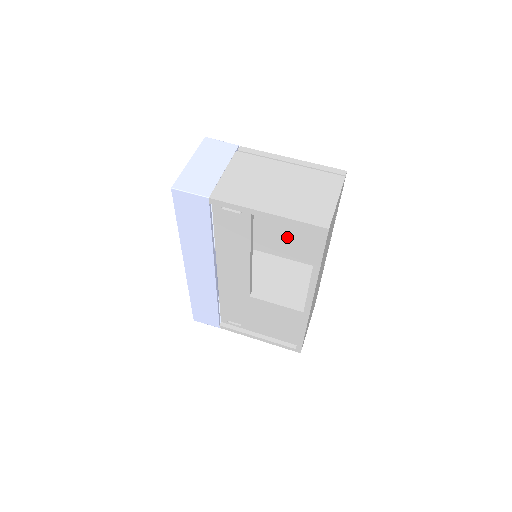
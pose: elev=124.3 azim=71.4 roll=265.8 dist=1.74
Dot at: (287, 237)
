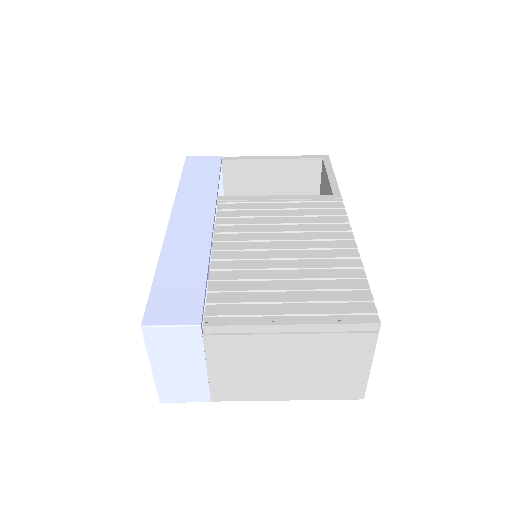
Dot at: occluded
